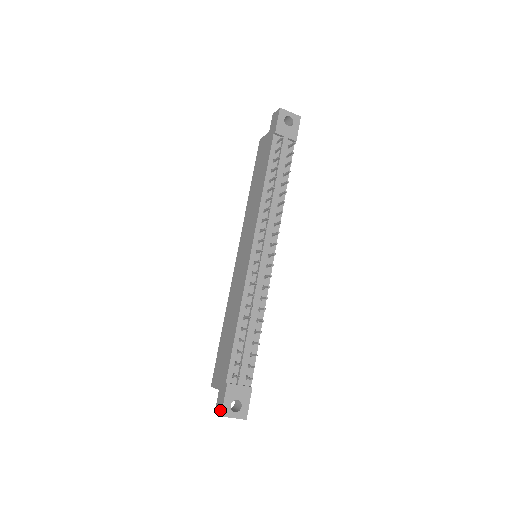
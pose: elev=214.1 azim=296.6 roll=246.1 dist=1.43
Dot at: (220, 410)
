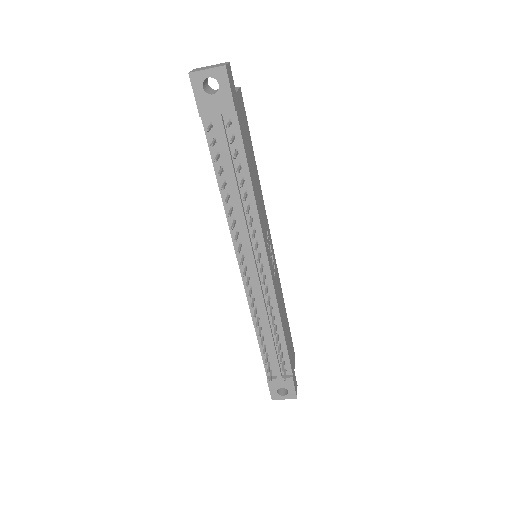
Dot at: (271, 394)
